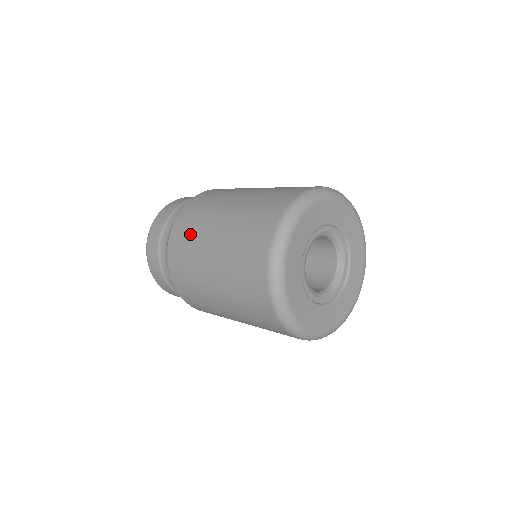
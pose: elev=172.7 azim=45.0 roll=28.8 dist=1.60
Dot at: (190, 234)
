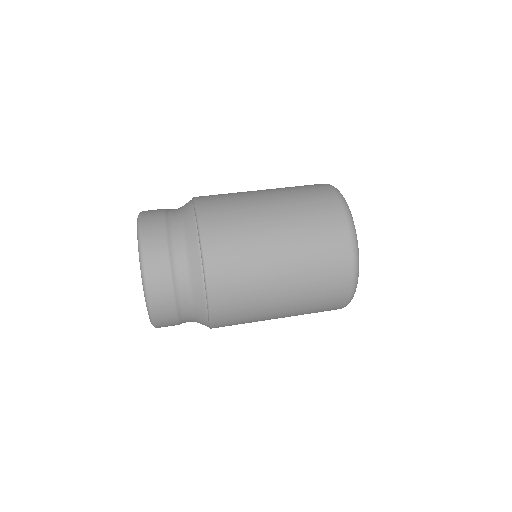
Dot at: (237, 227)
